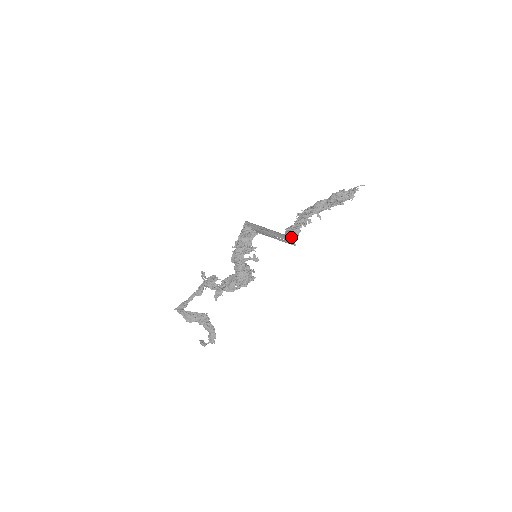
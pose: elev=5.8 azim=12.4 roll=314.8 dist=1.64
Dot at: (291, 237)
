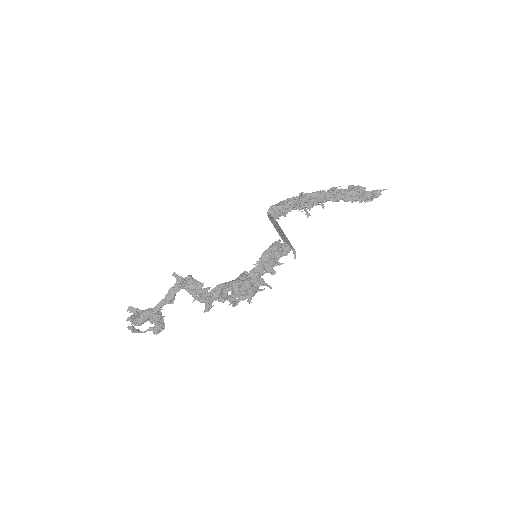
Dot at: (278, 219)
